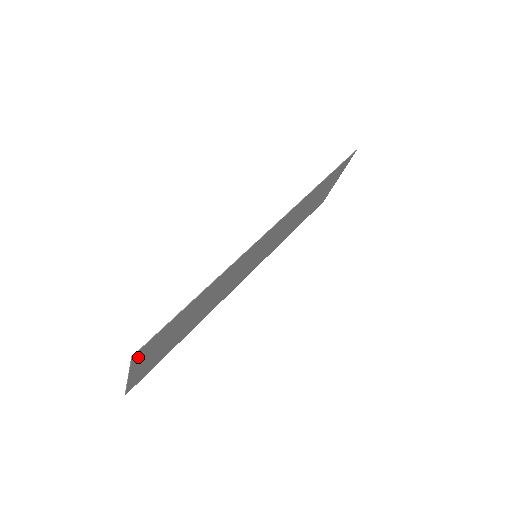
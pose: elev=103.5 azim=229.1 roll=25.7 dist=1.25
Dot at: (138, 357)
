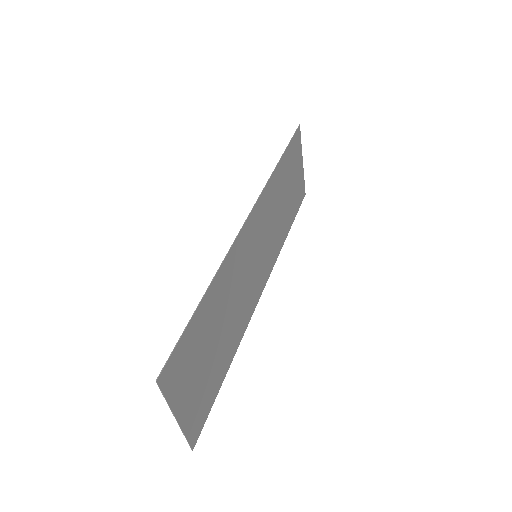
Dot at: (168, 384)
